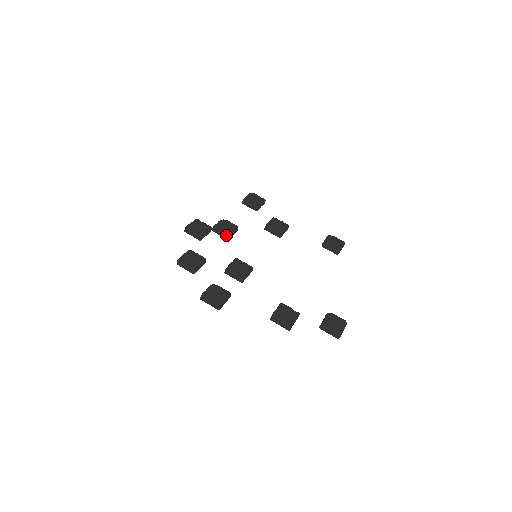
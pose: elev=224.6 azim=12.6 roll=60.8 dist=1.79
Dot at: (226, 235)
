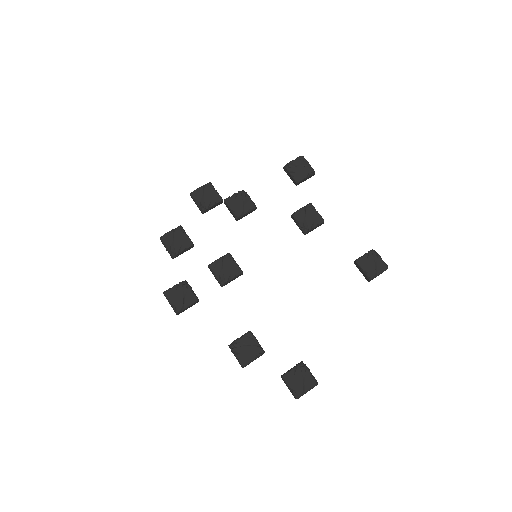
Dot at: (234, 216)
